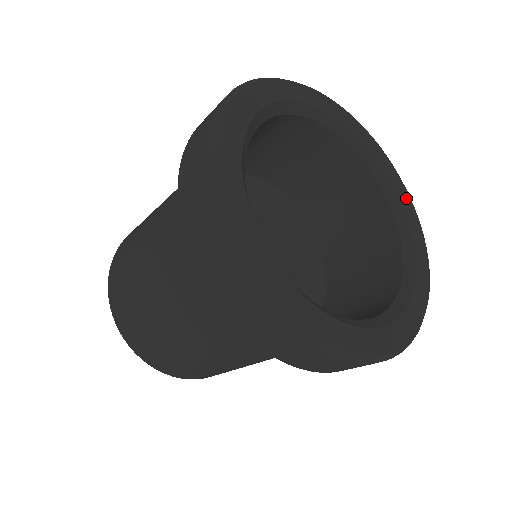
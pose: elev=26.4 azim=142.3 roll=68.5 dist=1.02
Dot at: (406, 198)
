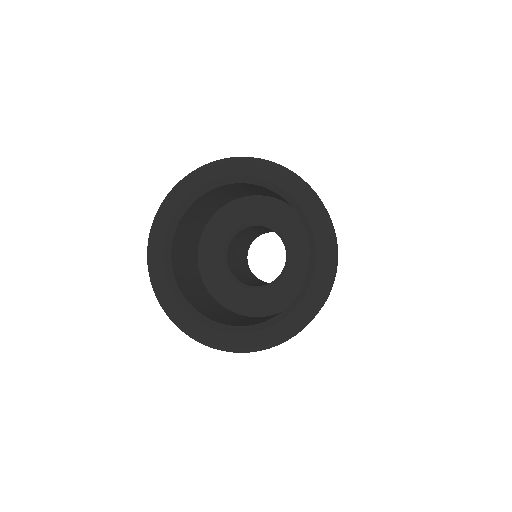
Dot at: (325, 256)
